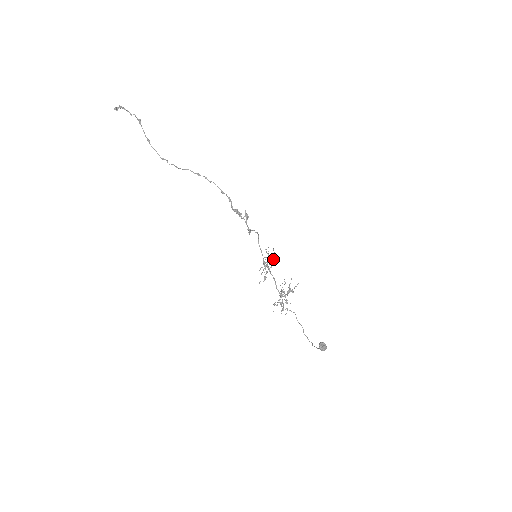
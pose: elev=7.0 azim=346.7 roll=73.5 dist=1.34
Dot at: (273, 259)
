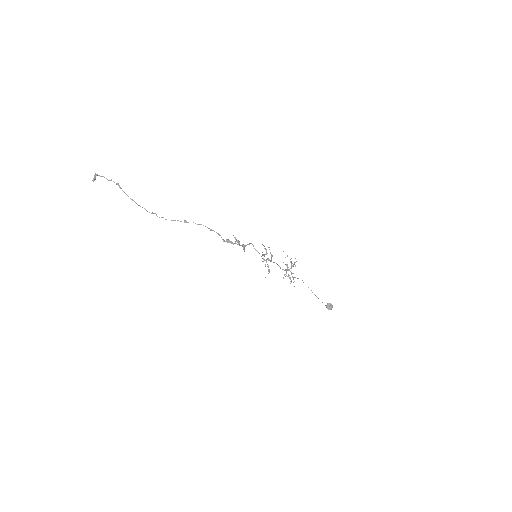
Dot at: occluded
